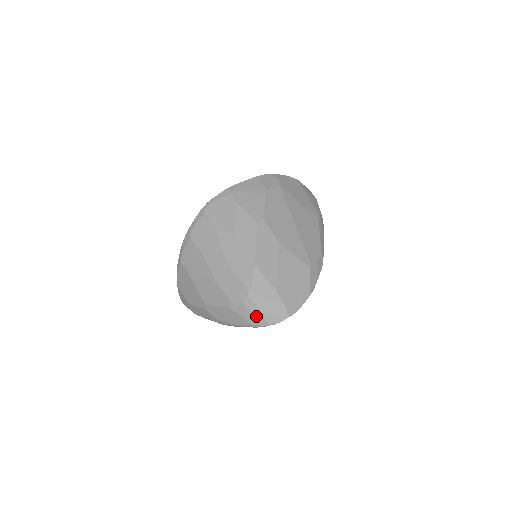
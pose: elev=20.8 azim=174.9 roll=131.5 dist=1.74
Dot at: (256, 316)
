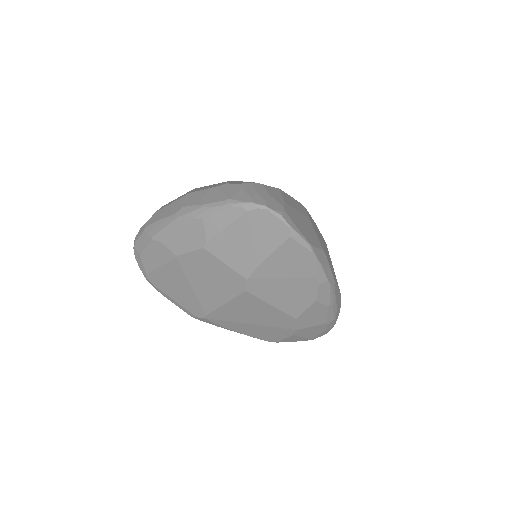
Dot at: (244, 194)
